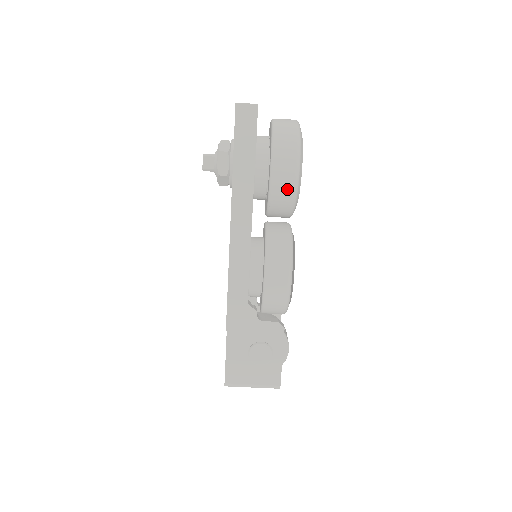
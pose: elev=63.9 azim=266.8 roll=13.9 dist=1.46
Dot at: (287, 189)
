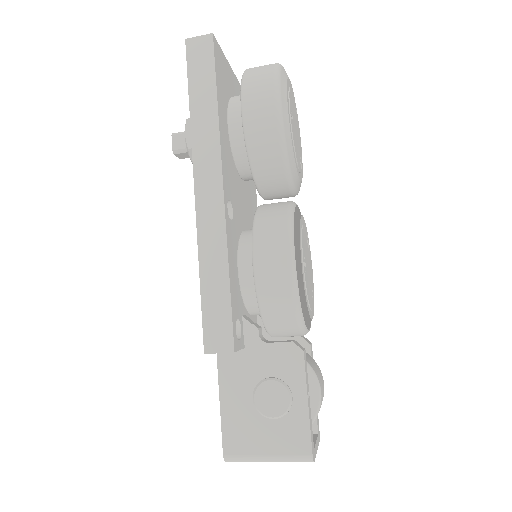
Dot at: (268, 133)
